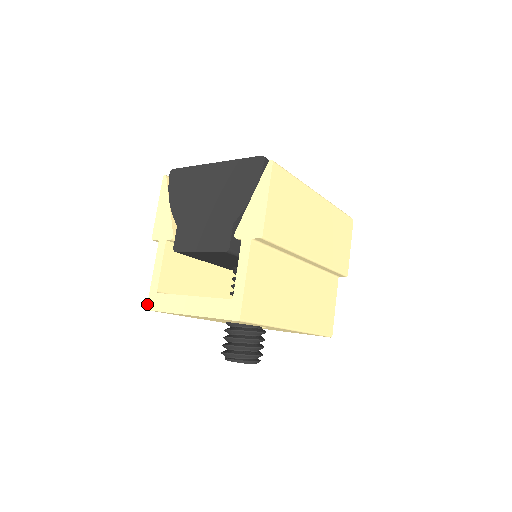
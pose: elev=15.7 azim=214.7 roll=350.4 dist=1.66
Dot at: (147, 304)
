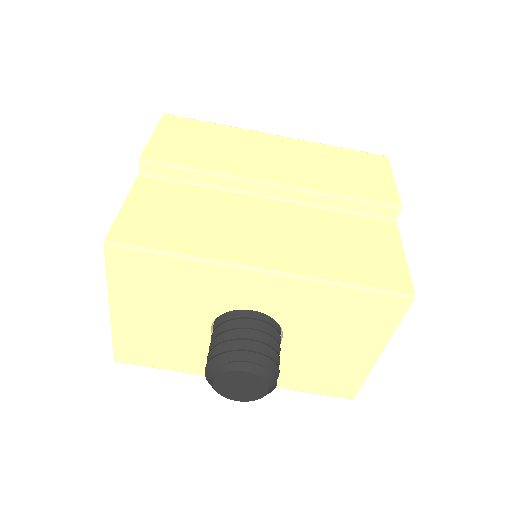
Dot at: occluded
